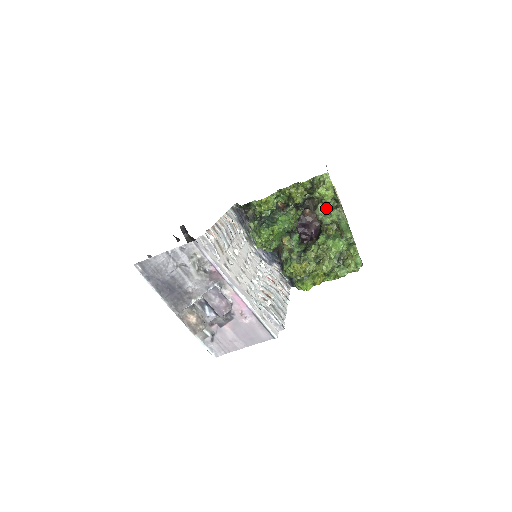
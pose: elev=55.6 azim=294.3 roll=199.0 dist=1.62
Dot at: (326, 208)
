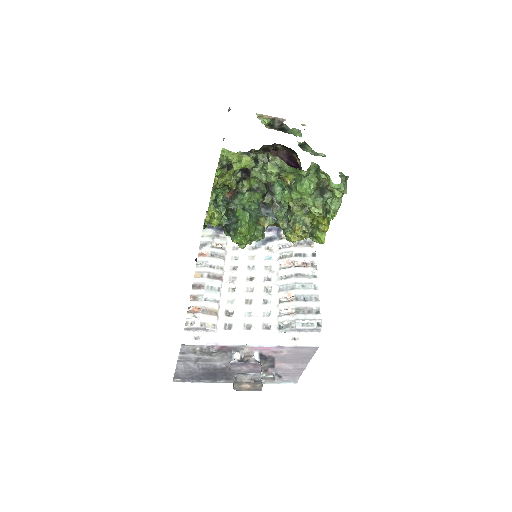
Dot at: (260, 168)
